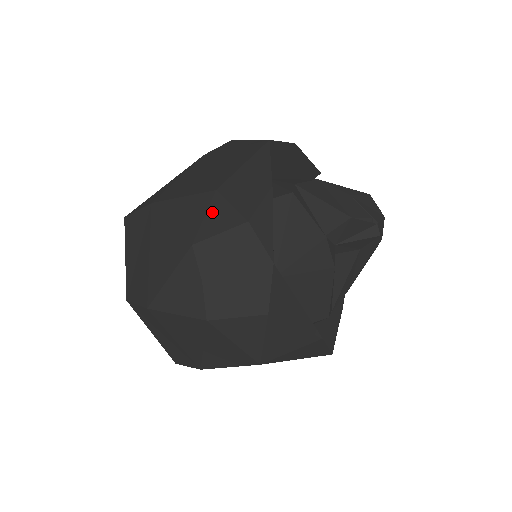
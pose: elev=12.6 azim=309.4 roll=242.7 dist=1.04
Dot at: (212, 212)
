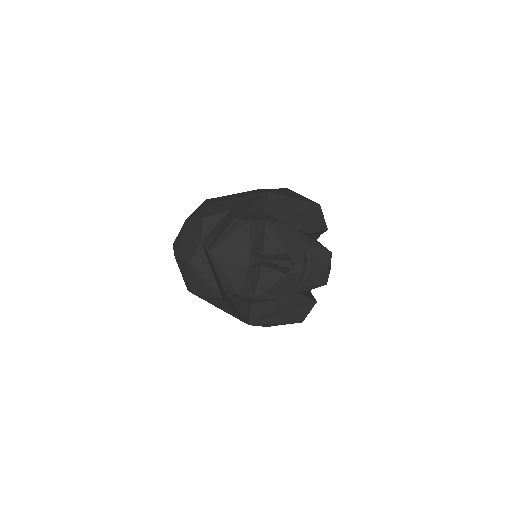
Dot at: (202, 210)
